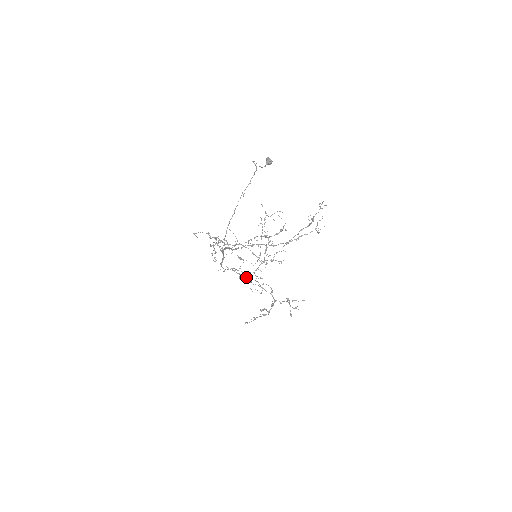
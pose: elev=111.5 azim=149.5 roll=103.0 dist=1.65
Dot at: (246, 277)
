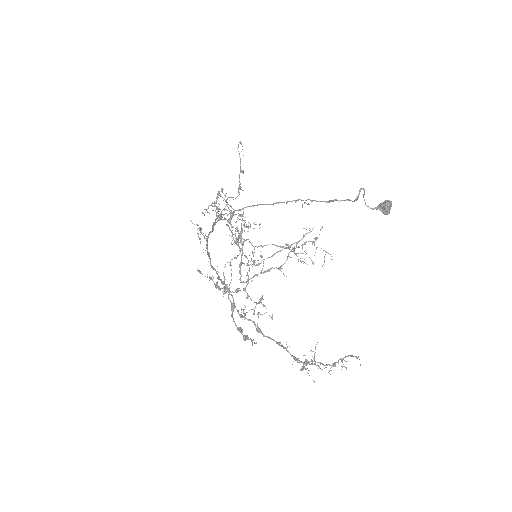
Dot at: (238, 246)
